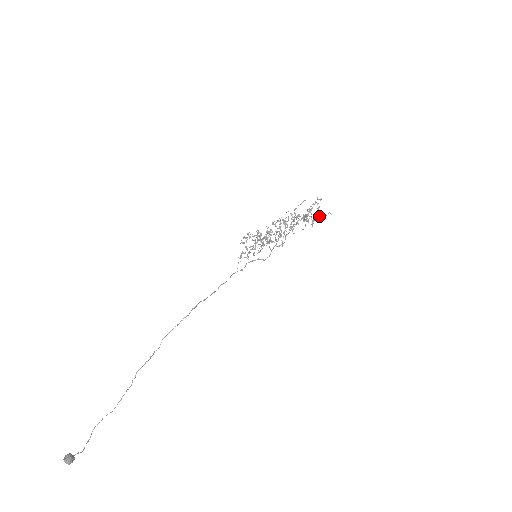
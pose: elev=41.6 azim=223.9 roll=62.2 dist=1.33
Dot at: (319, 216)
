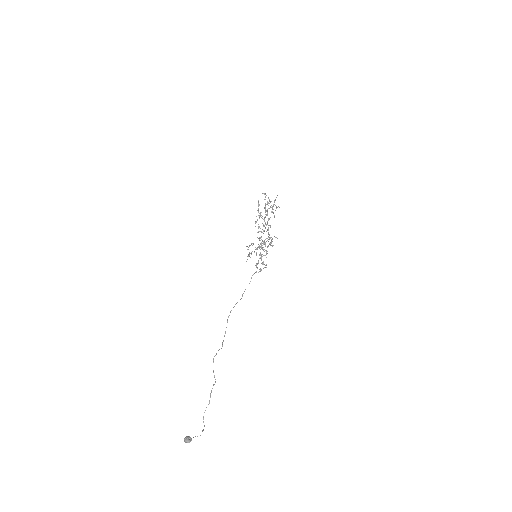
Dot at: occluded
